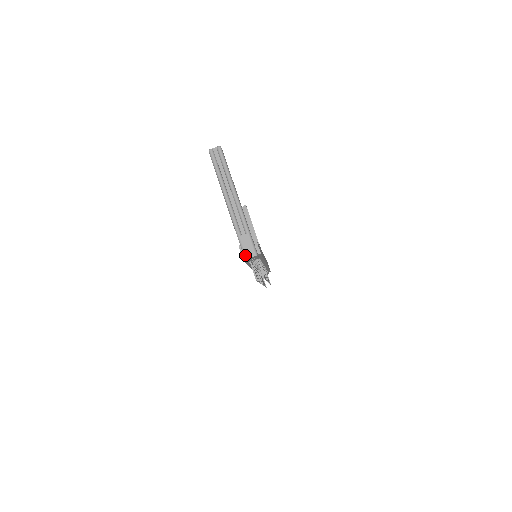
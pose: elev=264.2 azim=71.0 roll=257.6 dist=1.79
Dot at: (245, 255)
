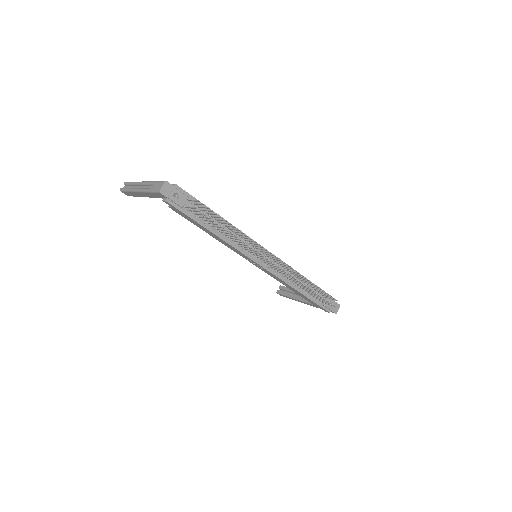
Dot at: (158, 190)
